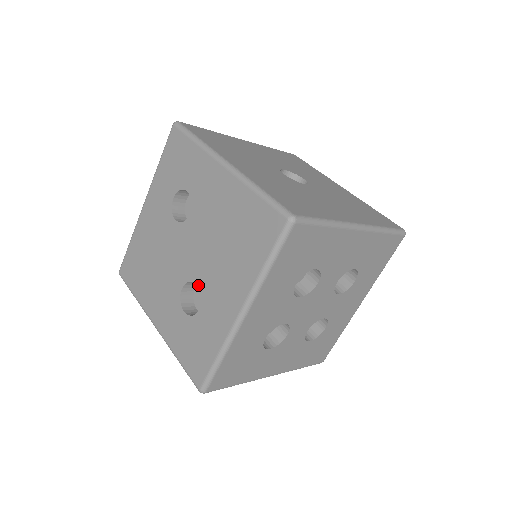
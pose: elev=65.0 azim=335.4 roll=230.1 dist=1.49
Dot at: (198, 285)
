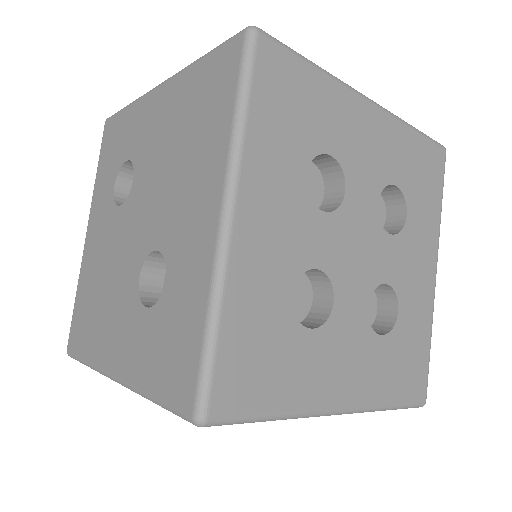
Dot at: (157, 247)
